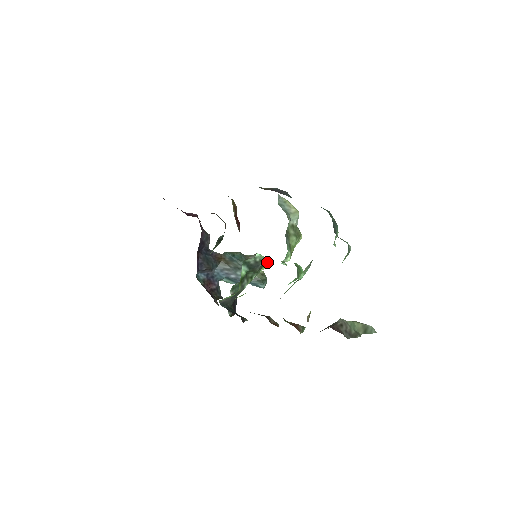
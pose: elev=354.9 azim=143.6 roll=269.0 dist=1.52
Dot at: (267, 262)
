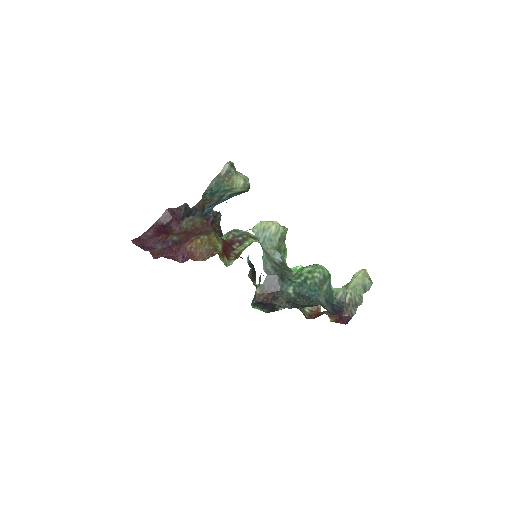
Dot at: occluded
